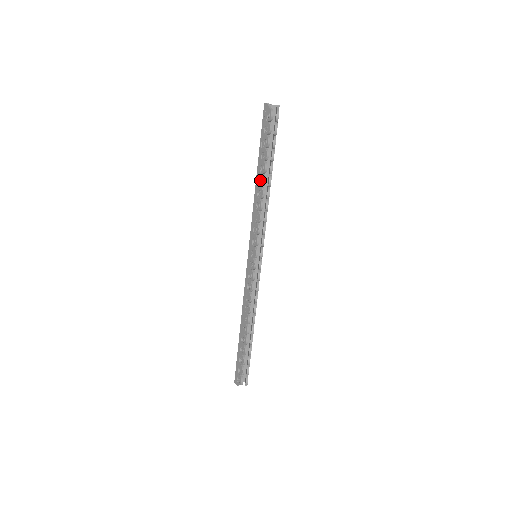
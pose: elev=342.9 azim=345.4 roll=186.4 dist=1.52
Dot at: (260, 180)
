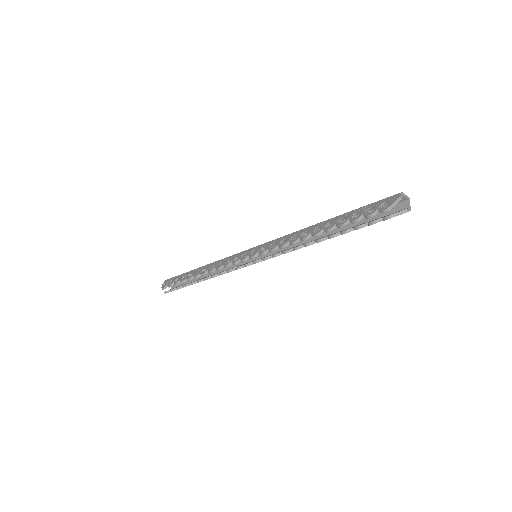
Dot at: (318, 228)
